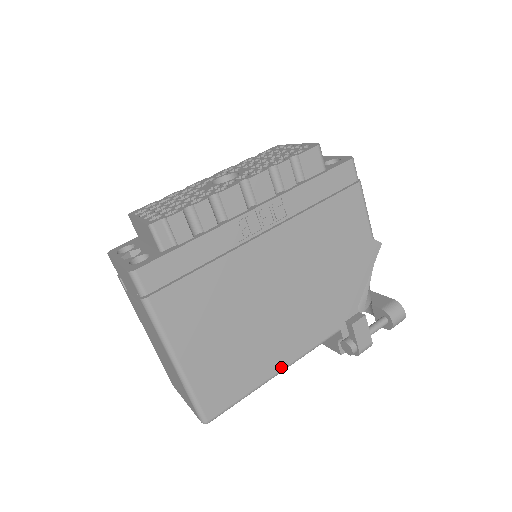
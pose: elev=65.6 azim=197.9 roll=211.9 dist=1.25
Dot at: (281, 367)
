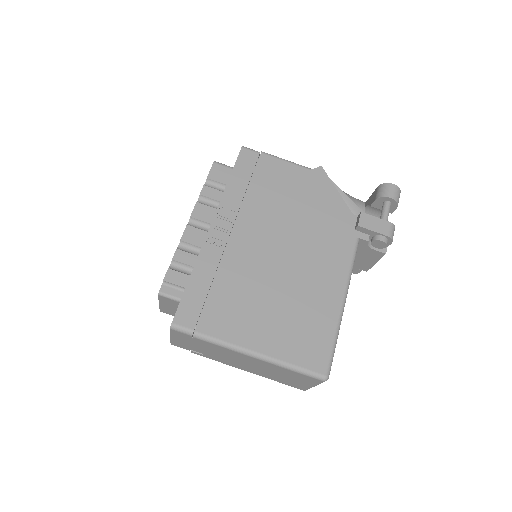
Dot at: (340, 297)
